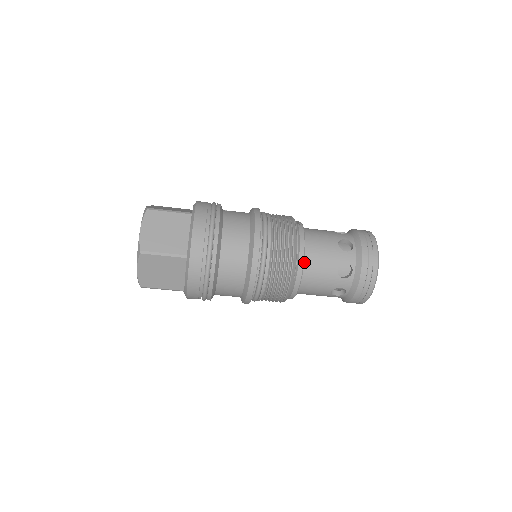
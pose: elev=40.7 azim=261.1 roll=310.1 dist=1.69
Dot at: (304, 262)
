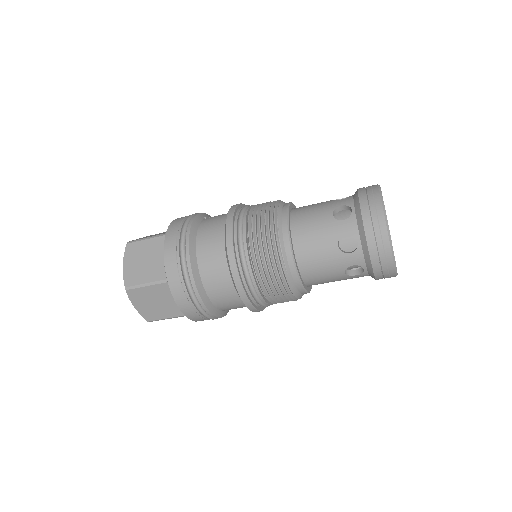
Dot at: (295, 249)
